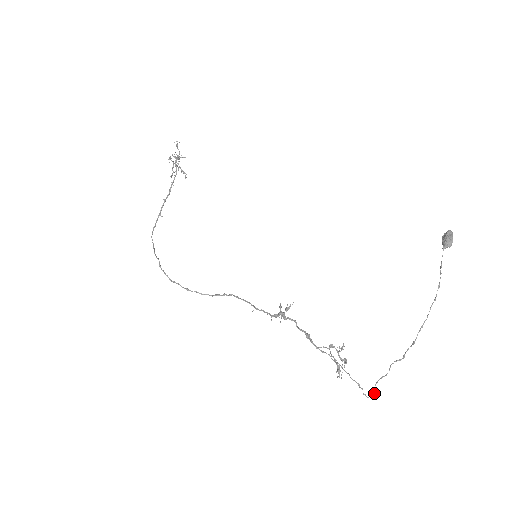
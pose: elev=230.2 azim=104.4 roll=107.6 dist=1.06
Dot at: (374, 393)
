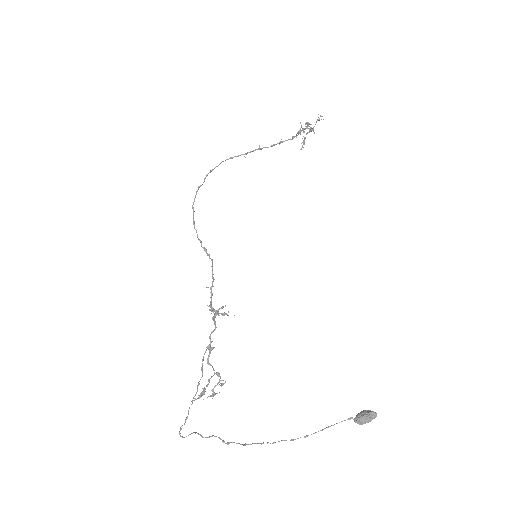
Dot at: (186, 436)
